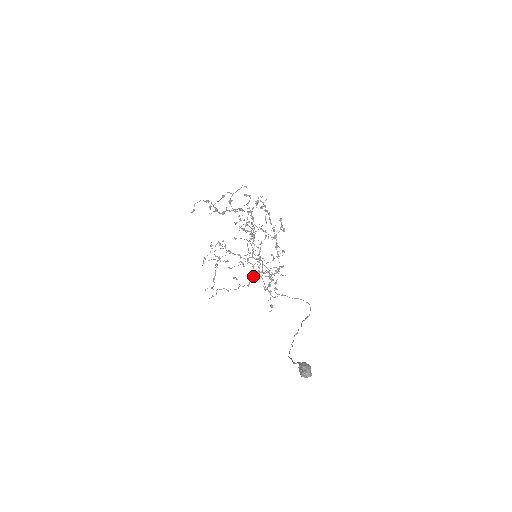
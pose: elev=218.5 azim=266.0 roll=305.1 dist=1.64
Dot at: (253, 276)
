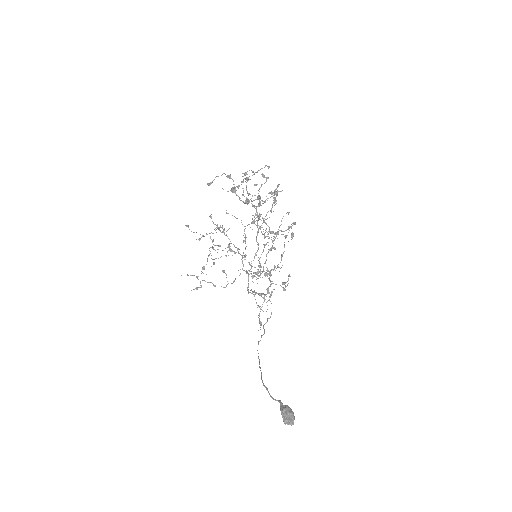
Dot at: occluded
